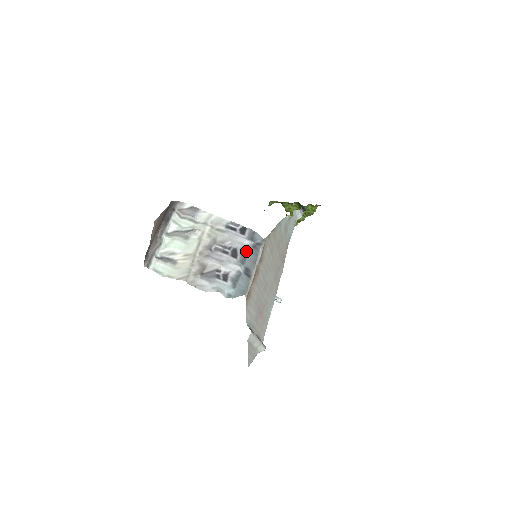
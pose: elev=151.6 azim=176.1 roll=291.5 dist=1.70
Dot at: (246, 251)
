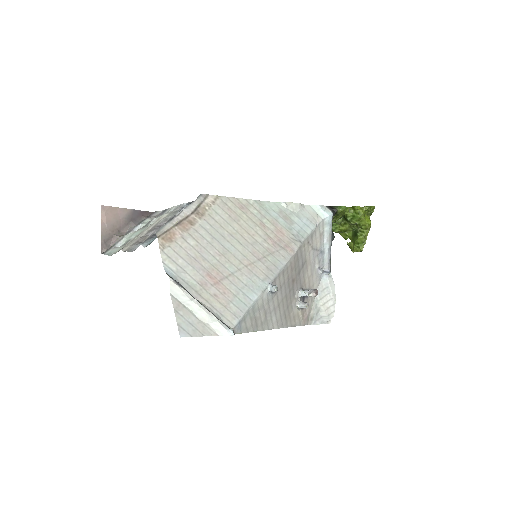
Dot at: occluded
